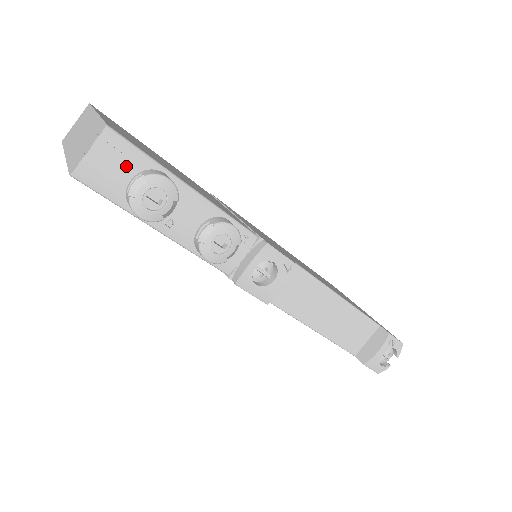
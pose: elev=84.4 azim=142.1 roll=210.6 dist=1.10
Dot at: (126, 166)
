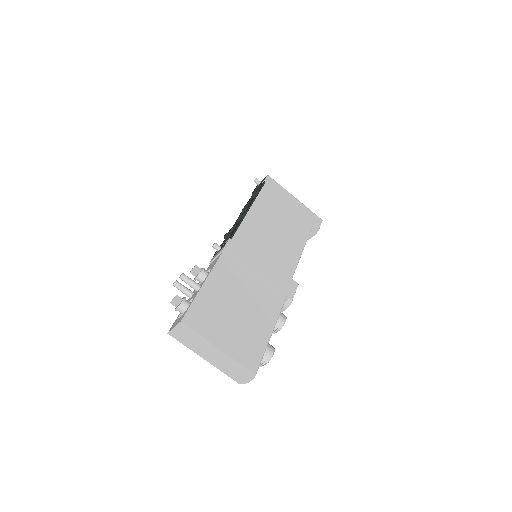
Dot at: occluded
